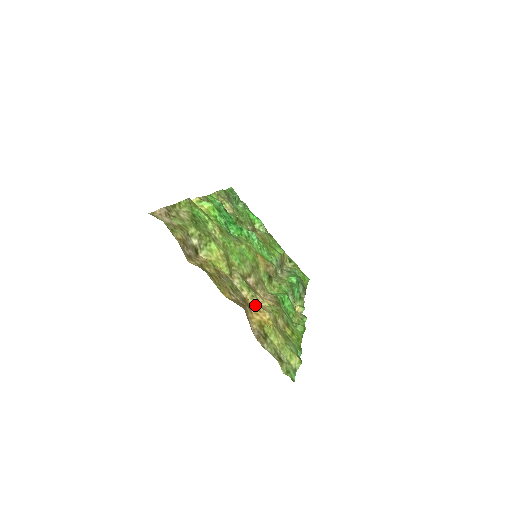
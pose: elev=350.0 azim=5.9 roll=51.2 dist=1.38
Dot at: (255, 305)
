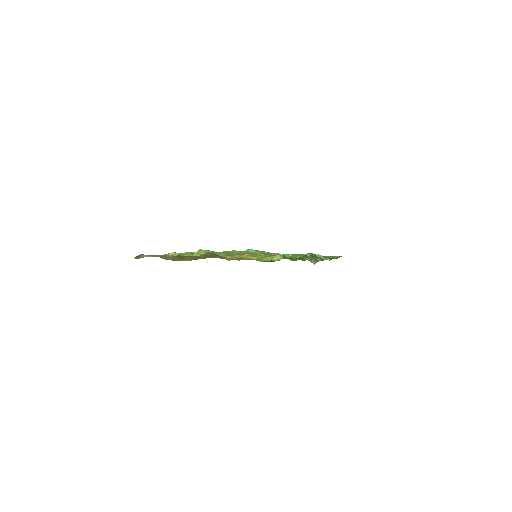
Dot at: (236, 257)
